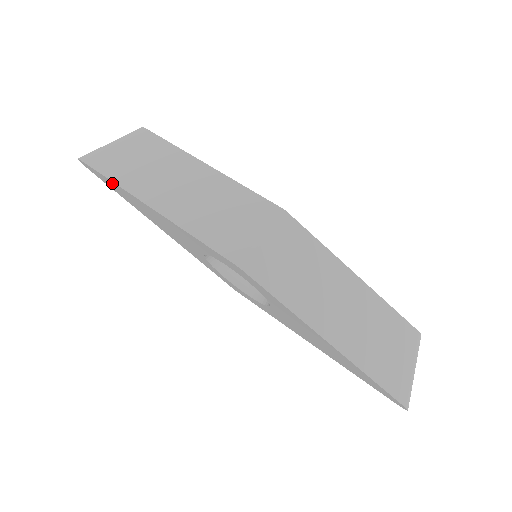
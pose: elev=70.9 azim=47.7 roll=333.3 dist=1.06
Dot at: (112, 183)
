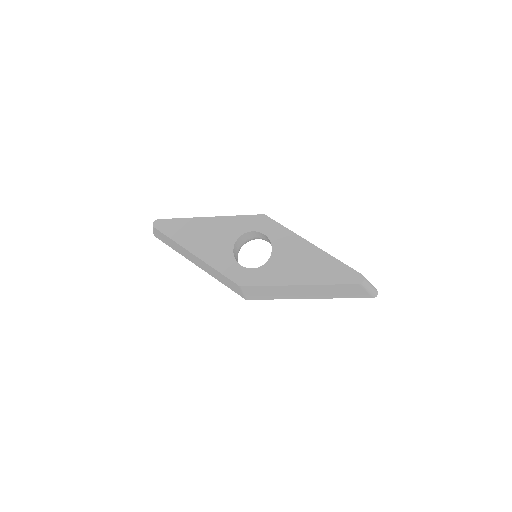
Dot at: occluded
